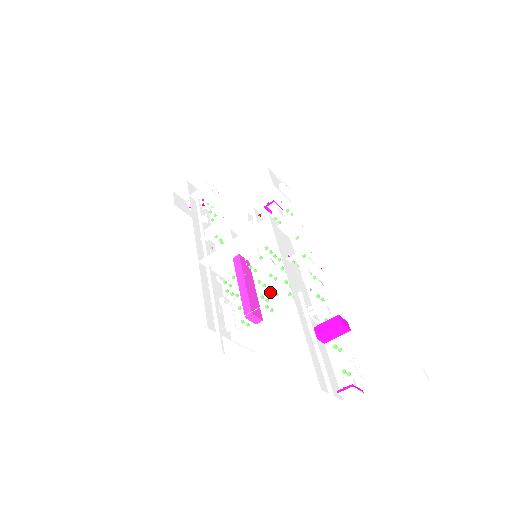
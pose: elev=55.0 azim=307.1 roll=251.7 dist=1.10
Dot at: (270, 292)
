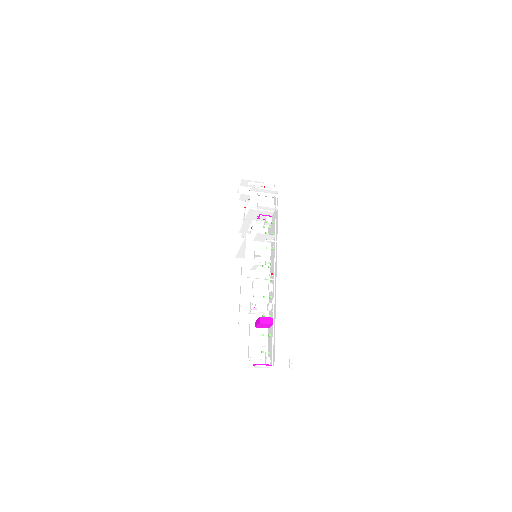
Dot at: occluded
